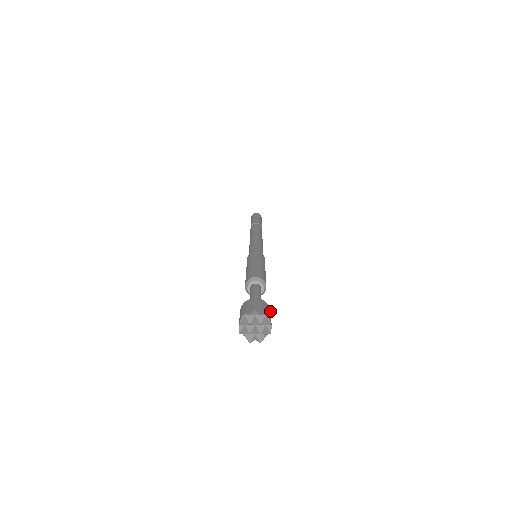
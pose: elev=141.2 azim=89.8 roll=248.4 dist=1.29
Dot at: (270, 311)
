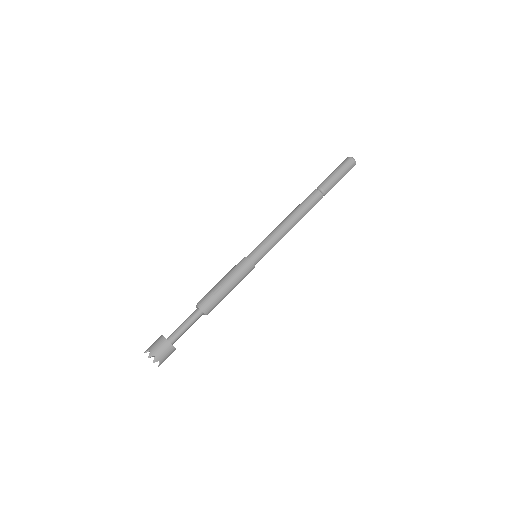
Dot at: occluded
